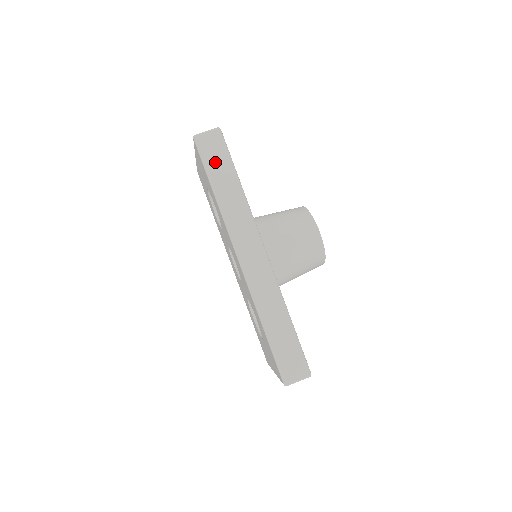
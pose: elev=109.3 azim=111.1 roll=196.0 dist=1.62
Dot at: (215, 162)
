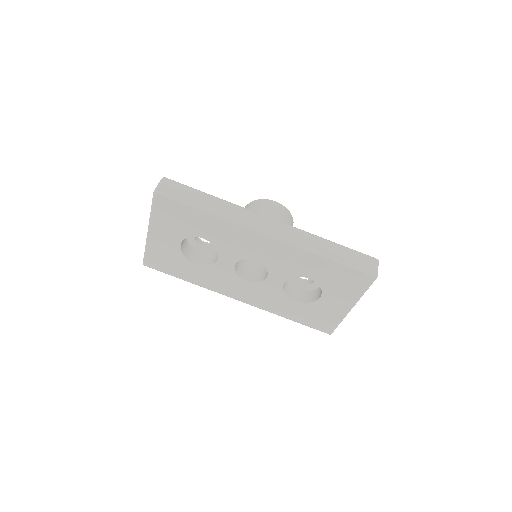
Dot at: (186, 195)
